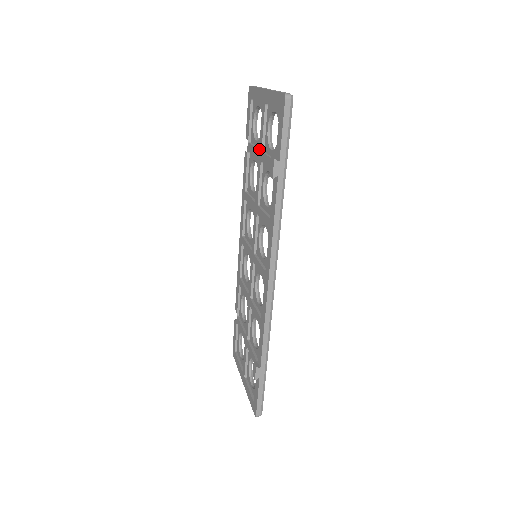
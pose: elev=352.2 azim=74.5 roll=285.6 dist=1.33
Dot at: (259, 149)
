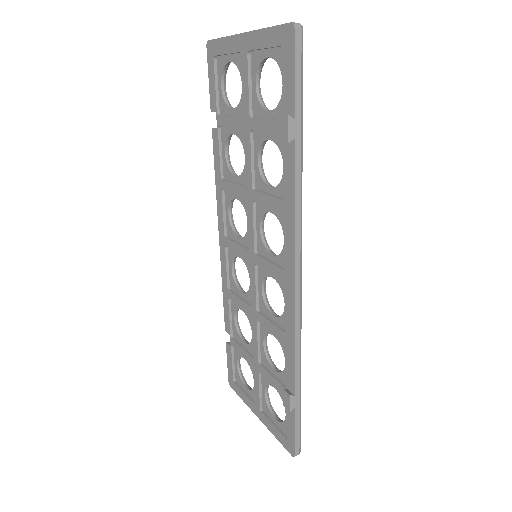
Dot at: (244, 116)
